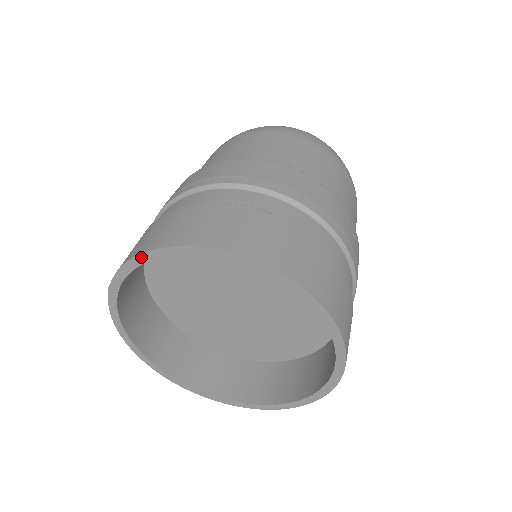
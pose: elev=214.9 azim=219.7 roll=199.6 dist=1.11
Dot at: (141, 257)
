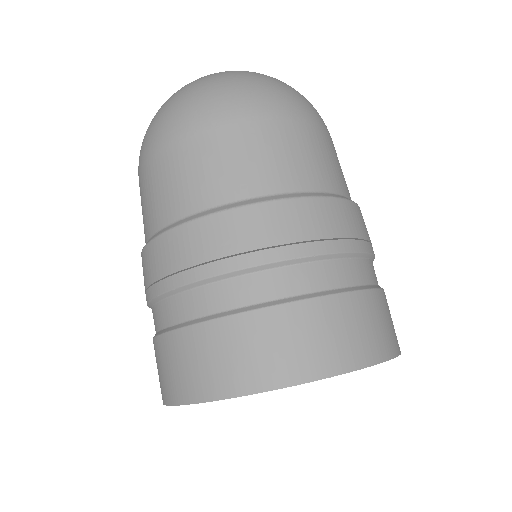
Dot at: occluded
